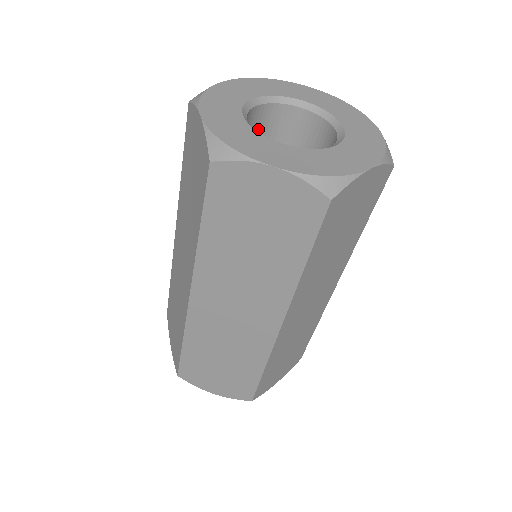
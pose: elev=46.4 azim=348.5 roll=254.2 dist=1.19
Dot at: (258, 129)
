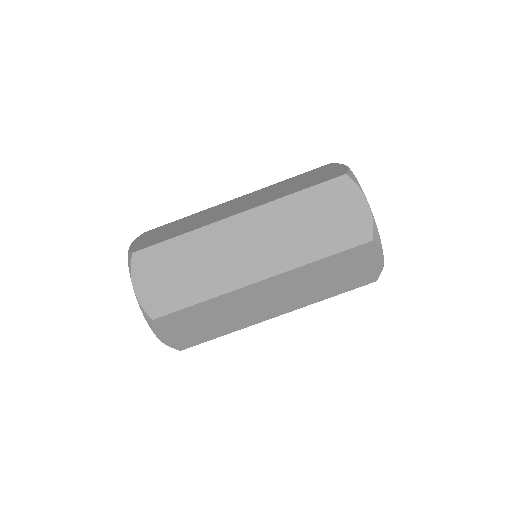
Dot at: occluded
